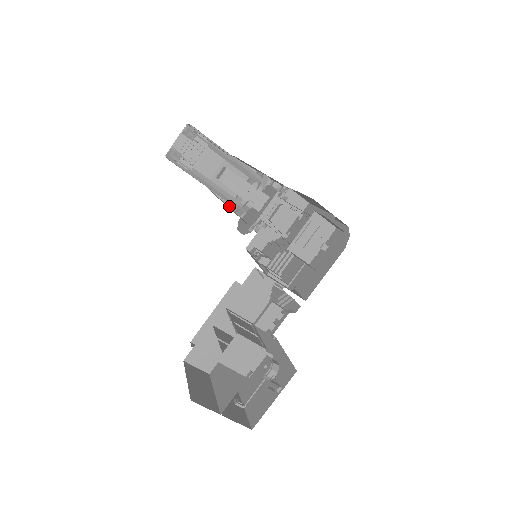
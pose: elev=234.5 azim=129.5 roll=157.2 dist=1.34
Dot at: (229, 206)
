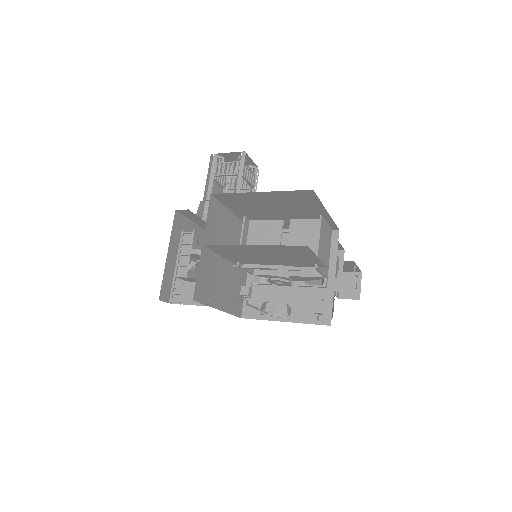
Dot at: occluded
